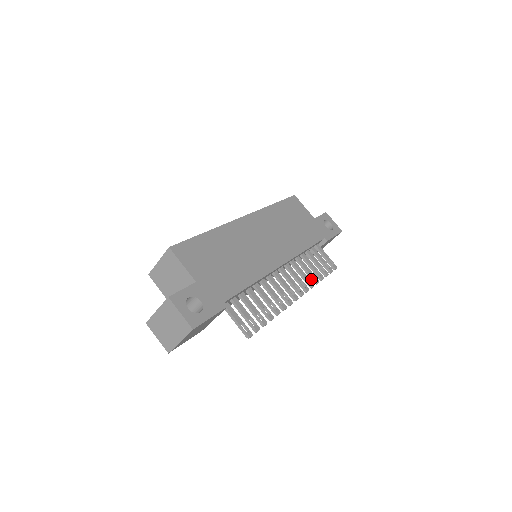
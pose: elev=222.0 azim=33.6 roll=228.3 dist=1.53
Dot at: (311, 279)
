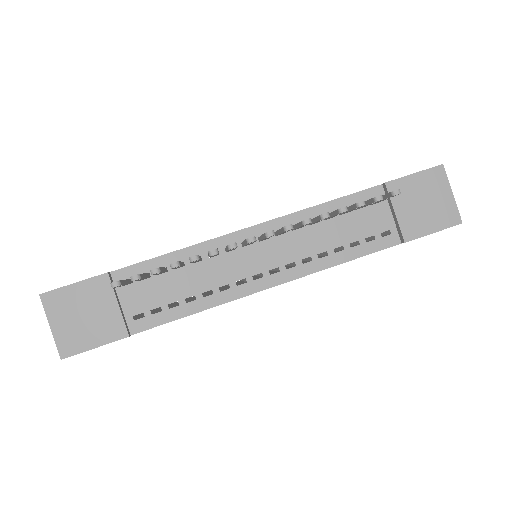
Dot at: occluded
